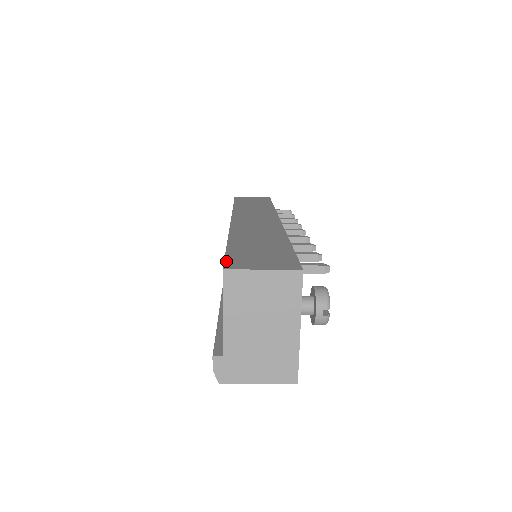
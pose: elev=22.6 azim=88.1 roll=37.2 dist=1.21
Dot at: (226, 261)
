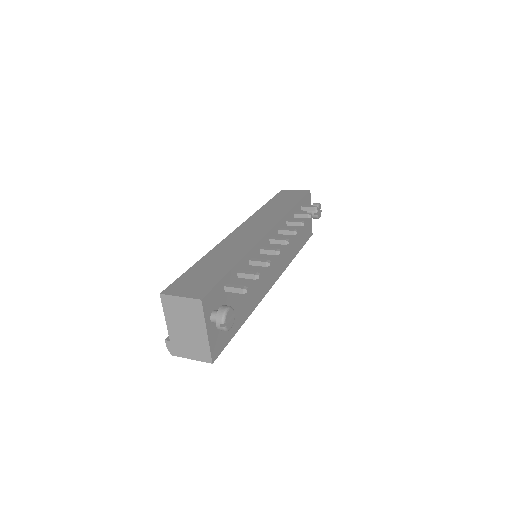
Dot at: (170, 285)
